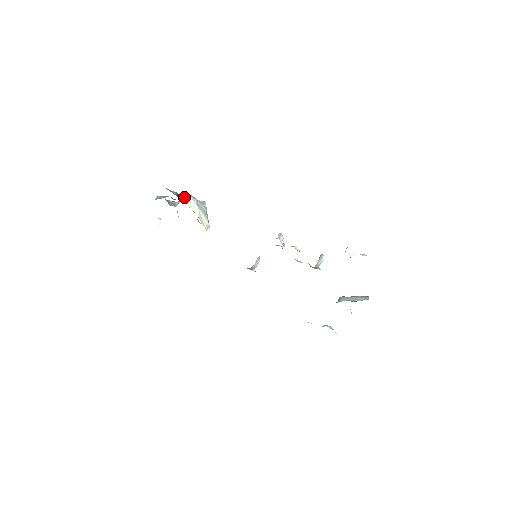
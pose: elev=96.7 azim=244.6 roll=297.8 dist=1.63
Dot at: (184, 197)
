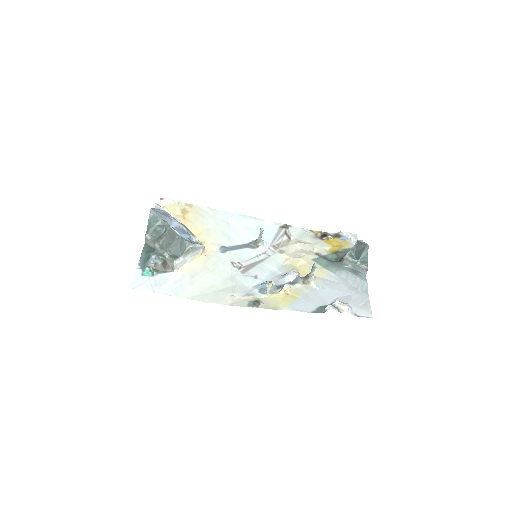
Dot at: (170, 263)
